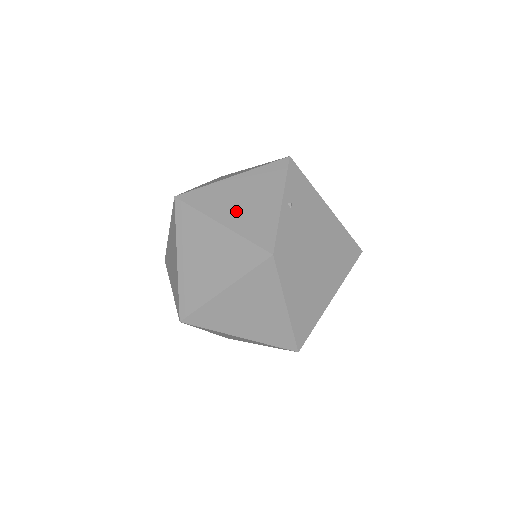
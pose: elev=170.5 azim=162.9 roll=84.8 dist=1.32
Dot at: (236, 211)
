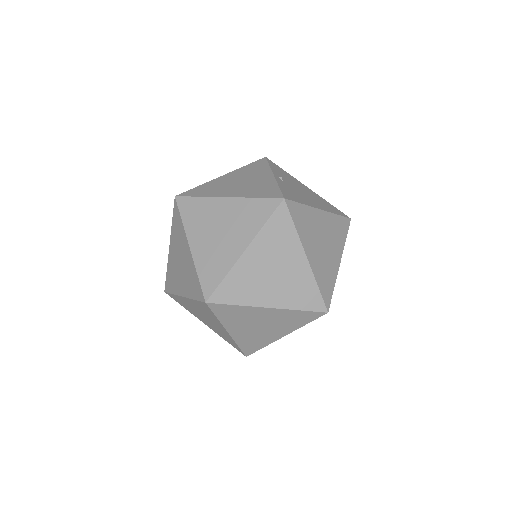
Dot at: (236, 188)
